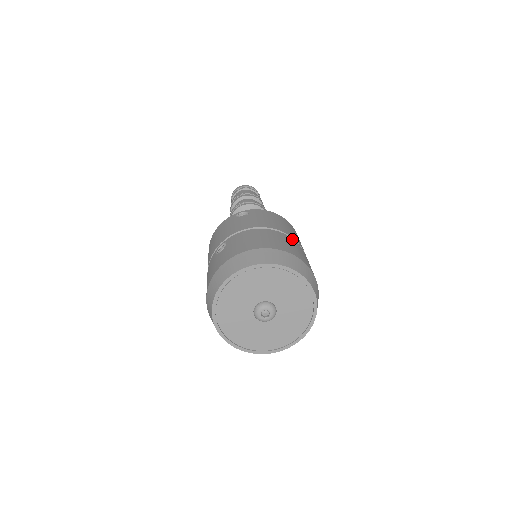
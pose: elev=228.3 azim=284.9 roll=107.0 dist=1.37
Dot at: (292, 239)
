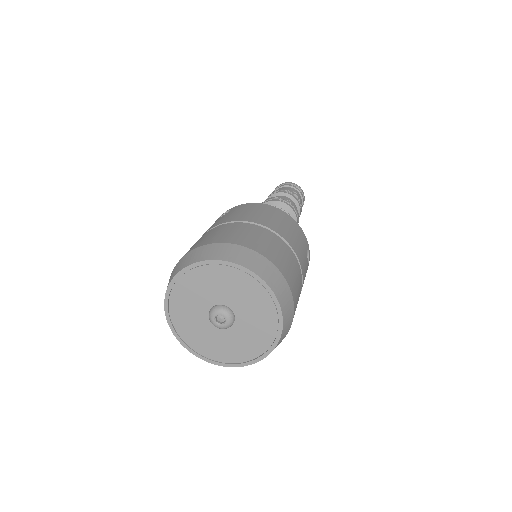
Dot at: (261, 228)
